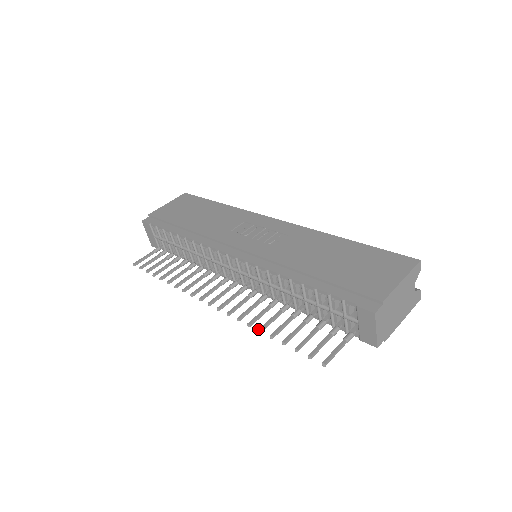
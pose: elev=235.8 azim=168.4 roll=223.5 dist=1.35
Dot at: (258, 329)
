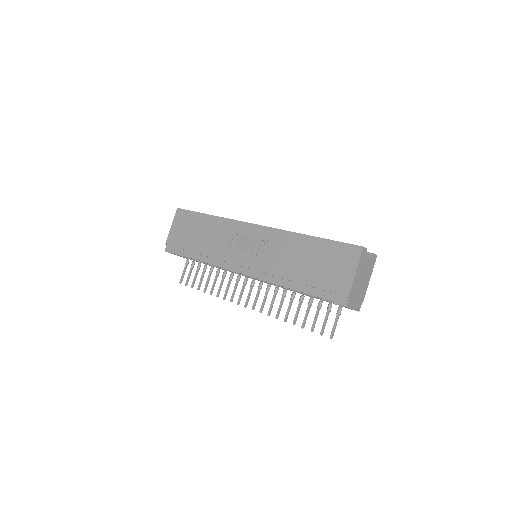
Dot at: occluded
